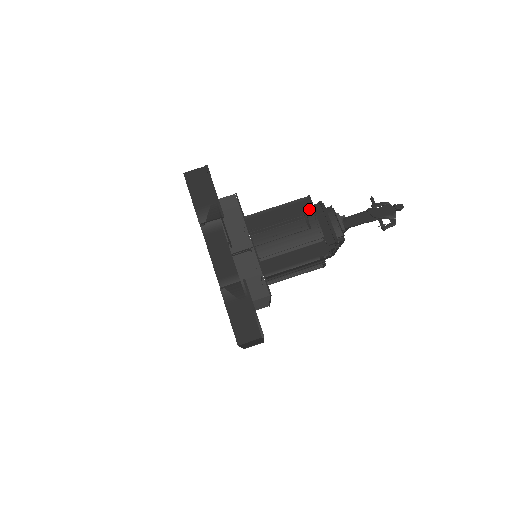
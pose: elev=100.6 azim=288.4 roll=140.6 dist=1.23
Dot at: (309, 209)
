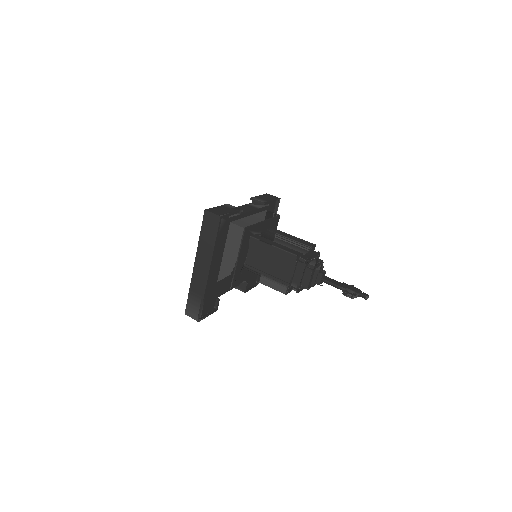
Dot at: (309, 245)
